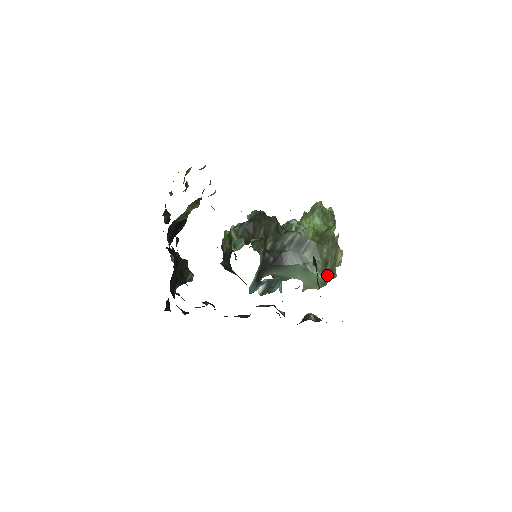
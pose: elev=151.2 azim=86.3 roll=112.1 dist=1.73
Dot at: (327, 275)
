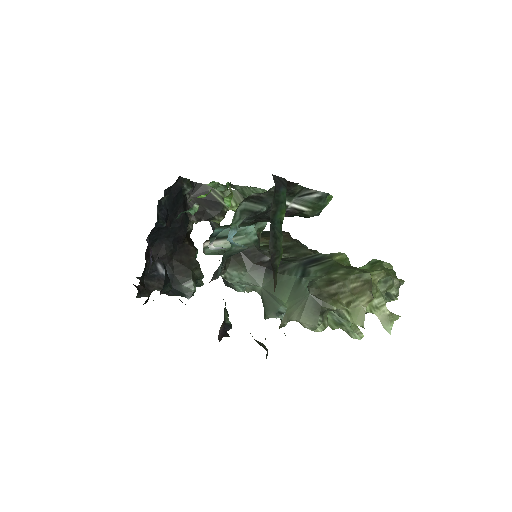
Dot at: (320, 295)
